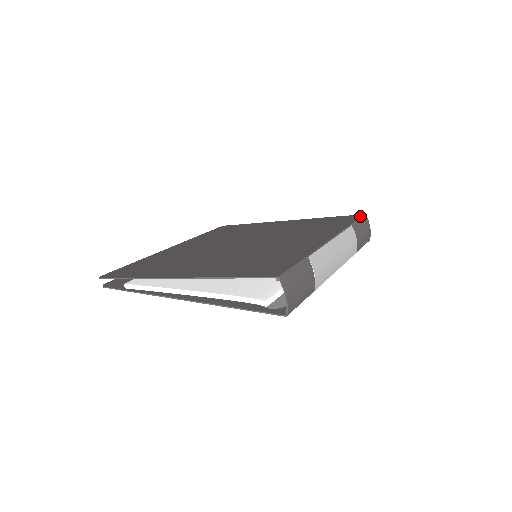
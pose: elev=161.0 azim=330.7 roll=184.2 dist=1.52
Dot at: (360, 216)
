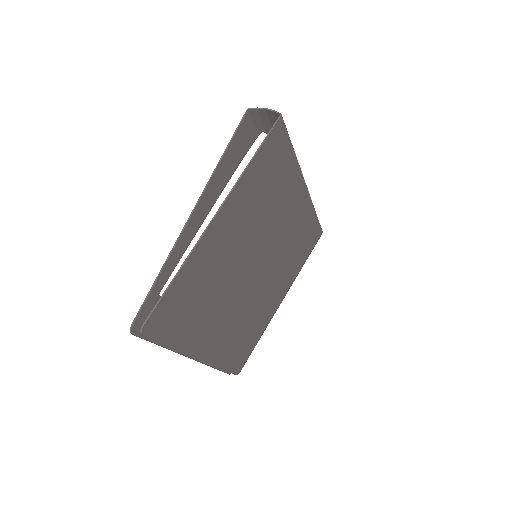
Dot at: occluded
